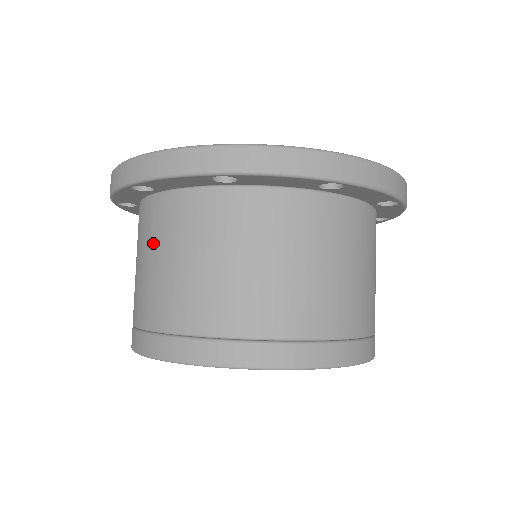
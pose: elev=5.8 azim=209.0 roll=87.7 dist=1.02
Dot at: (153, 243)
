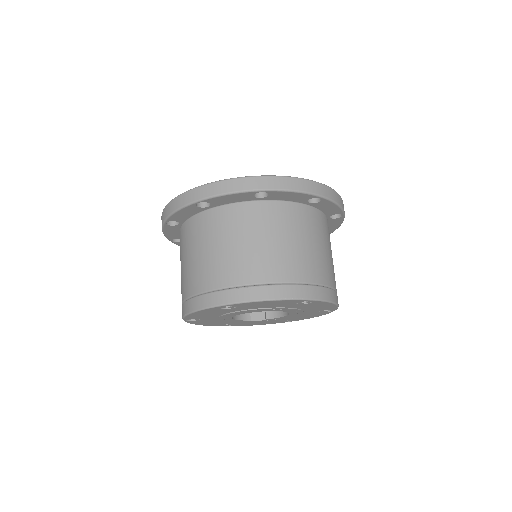
Dot at: occluded
